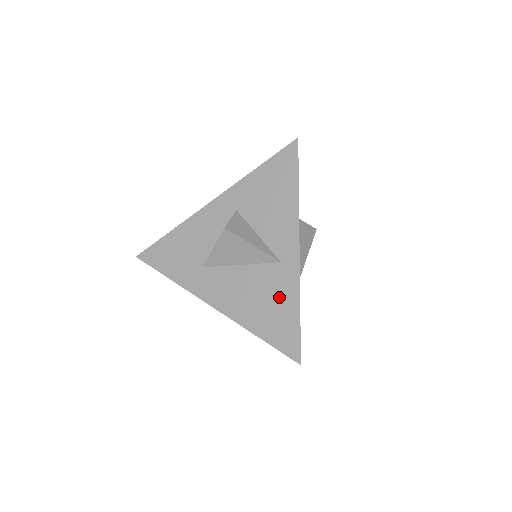
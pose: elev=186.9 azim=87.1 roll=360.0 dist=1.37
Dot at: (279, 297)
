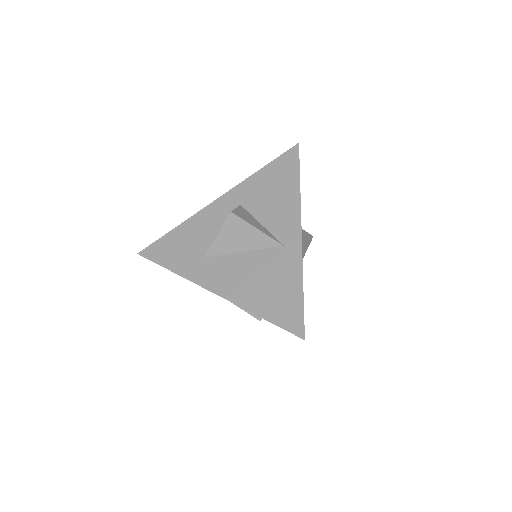
Dot at: (282, 277)
